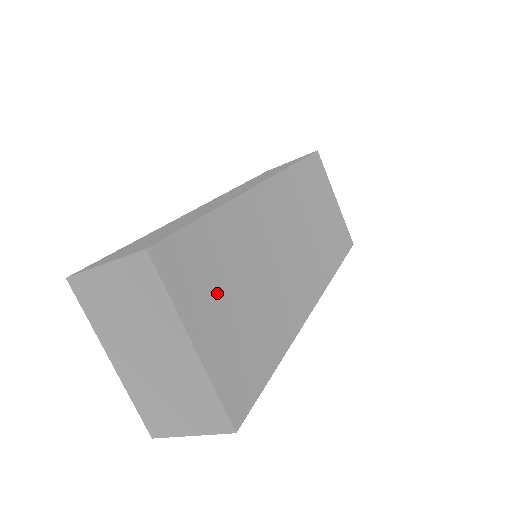
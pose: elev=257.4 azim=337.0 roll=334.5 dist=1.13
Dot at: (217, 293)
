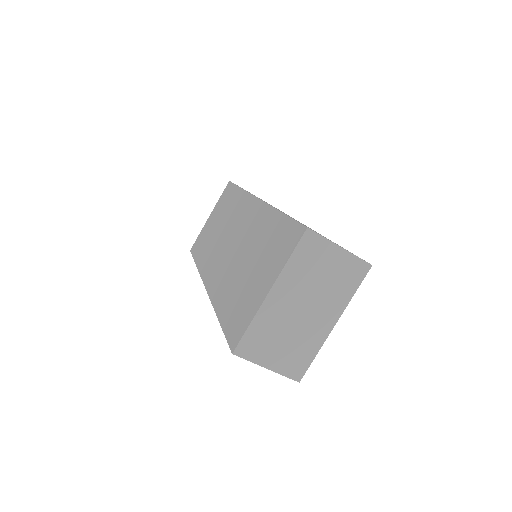
Dot at: occluded
